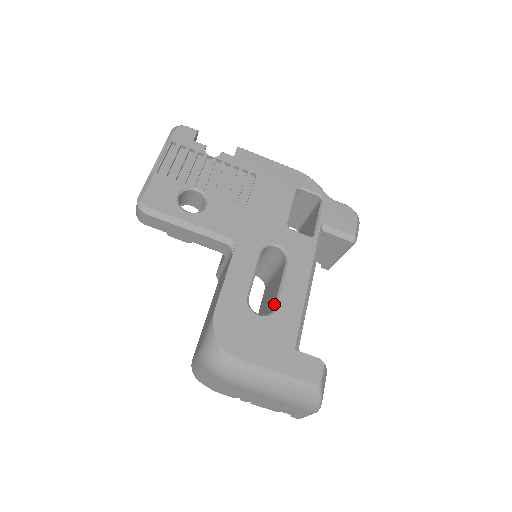
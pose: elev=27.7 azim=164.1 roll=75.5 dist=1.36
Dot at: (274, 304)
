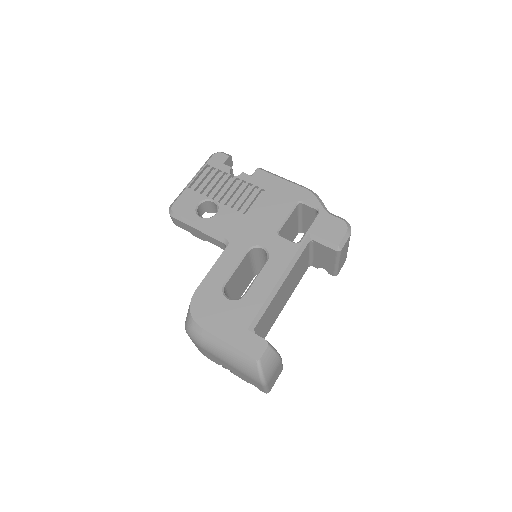
Dot at: (245, 293)
